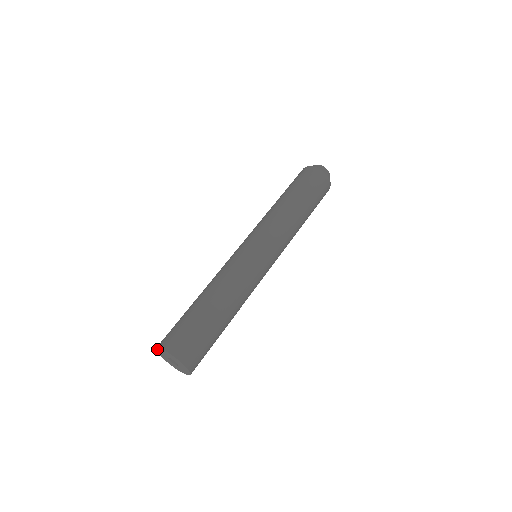
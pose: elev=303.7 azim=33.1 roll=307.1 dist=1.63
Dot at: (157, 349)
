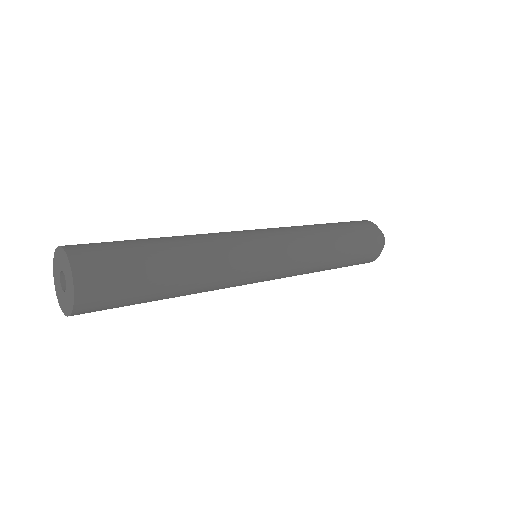
Dot at: (56, 253)
